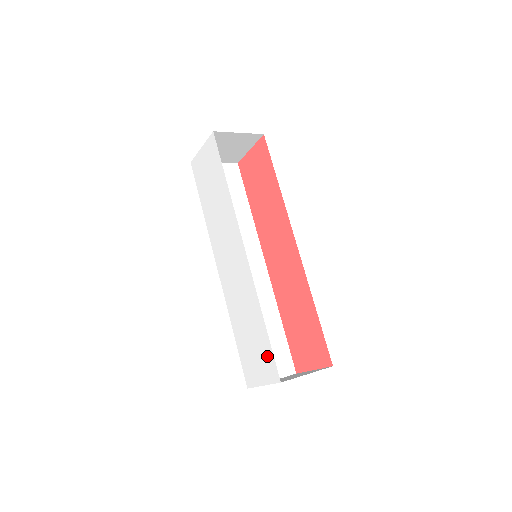
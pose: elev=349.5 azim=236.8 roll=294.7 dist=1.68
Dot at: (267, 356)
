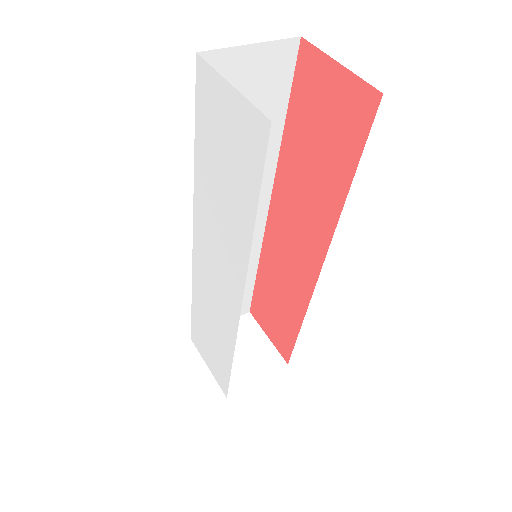
Dot at: (222, 373)
